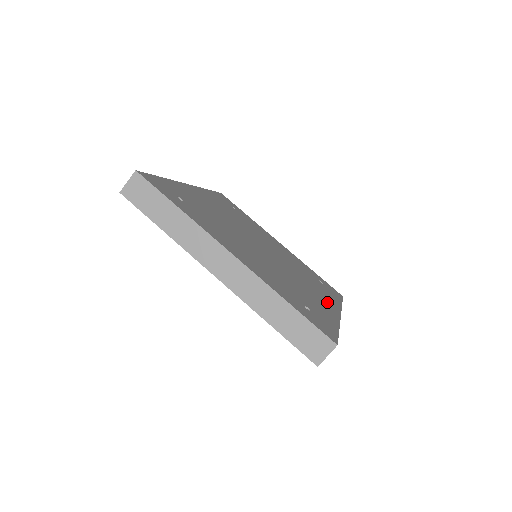
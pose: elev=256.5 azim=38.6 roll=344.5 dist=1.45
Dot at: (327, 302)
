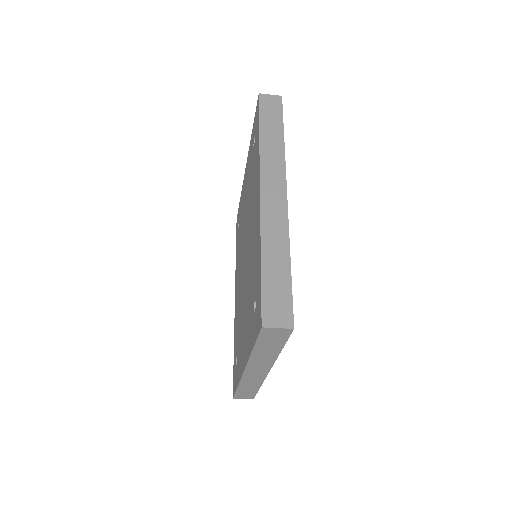
Dot at: occluded
